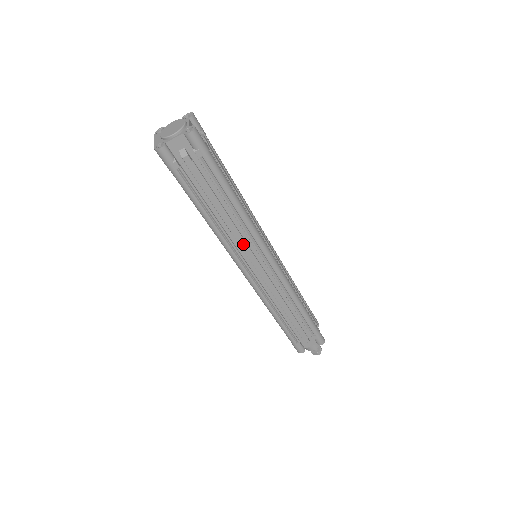
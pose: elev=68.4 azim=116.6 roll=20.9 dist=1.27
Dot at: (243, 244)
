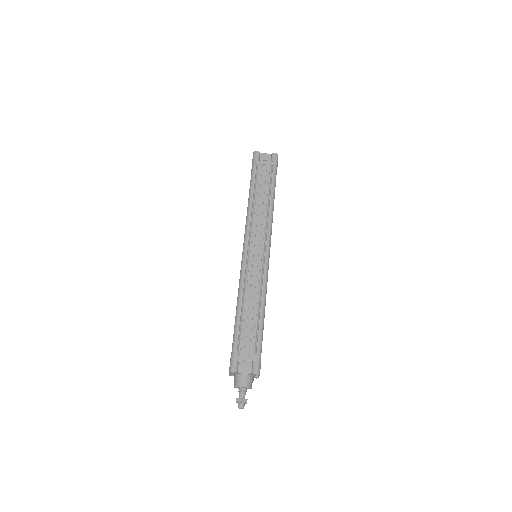
Dot at: (259, 227)
